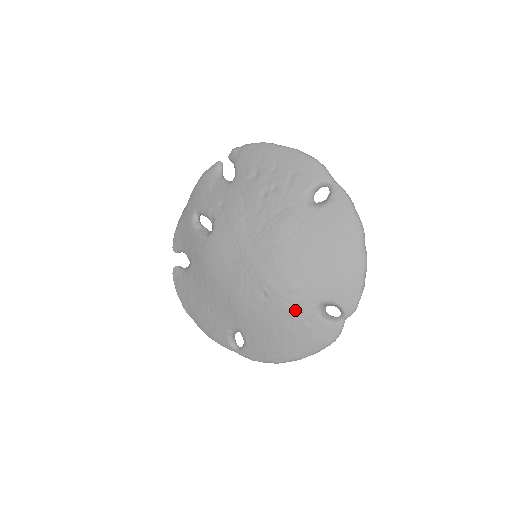
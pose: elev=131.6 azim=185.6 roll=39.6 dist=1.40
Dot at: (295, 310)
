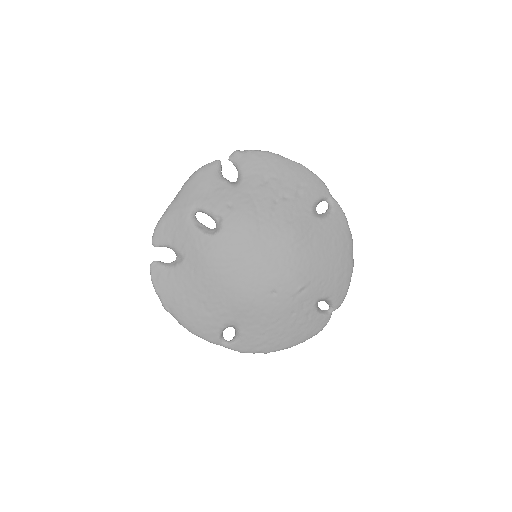
Dot at: (299, 306)
